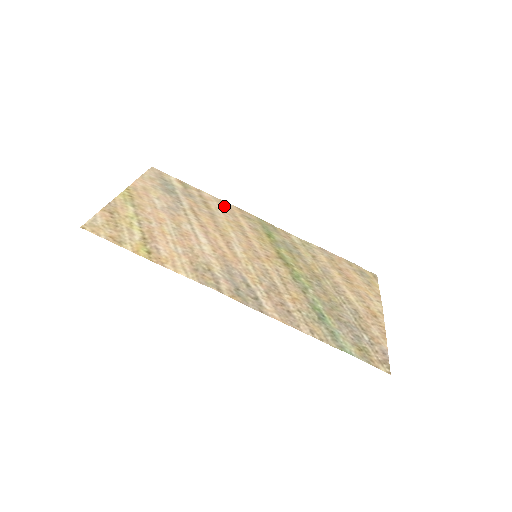
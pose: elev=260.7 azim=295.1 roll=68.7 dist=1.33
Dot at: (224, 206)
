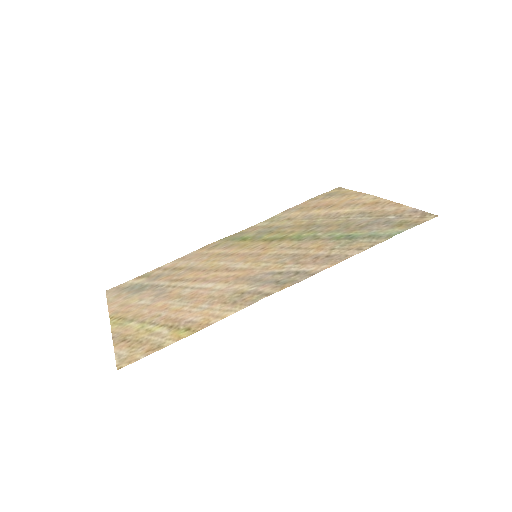
Dot at: (189, 257)
